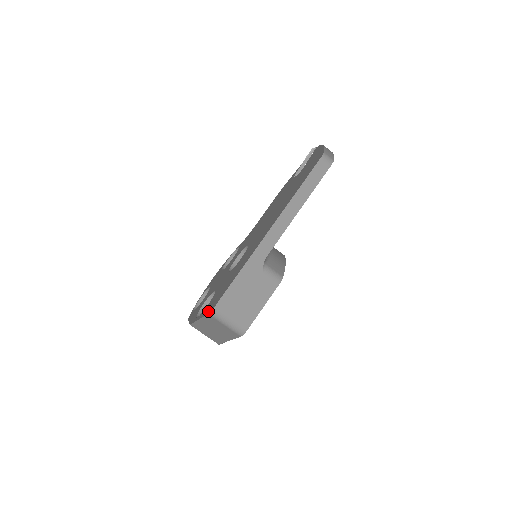
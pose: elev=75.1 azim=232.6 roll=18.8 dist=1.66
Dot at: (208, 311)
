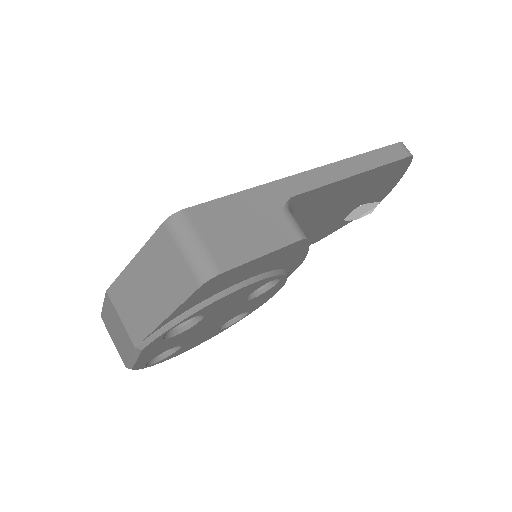
Dot at: occluded
